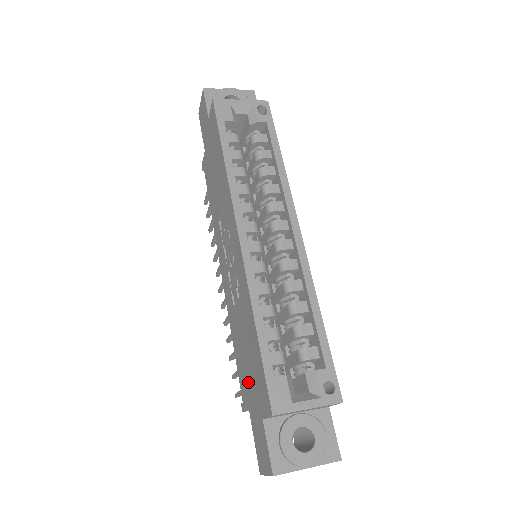
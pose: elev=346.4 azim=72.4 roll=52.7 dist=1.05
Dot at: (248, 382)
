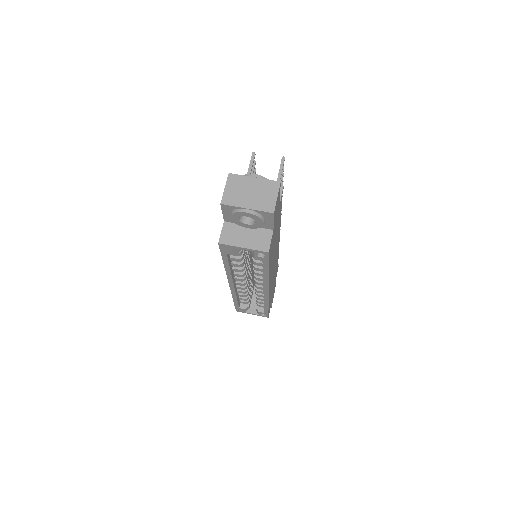
Dot at: occluded
